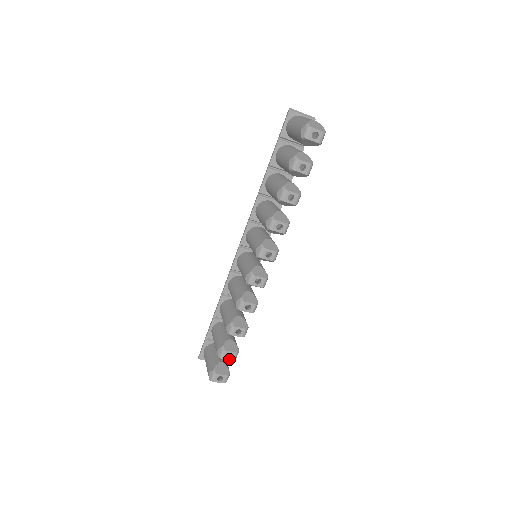
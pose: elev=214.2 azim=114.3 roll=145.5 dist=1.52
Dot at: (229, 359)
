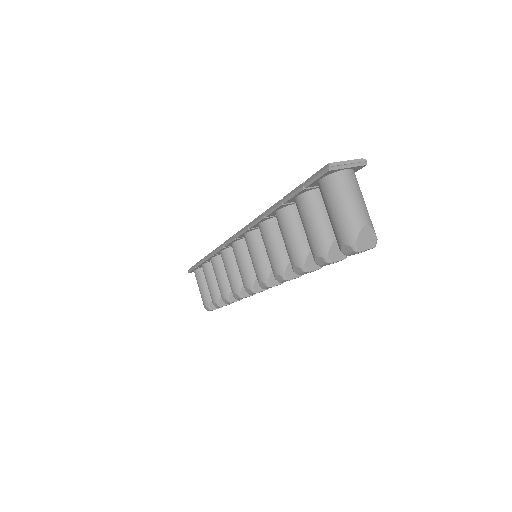
Dot at: occluded
